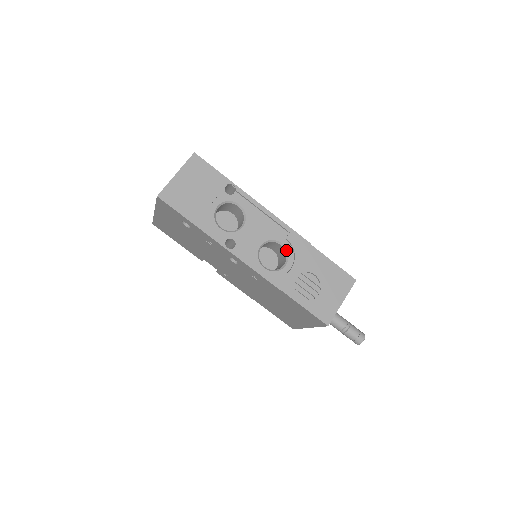
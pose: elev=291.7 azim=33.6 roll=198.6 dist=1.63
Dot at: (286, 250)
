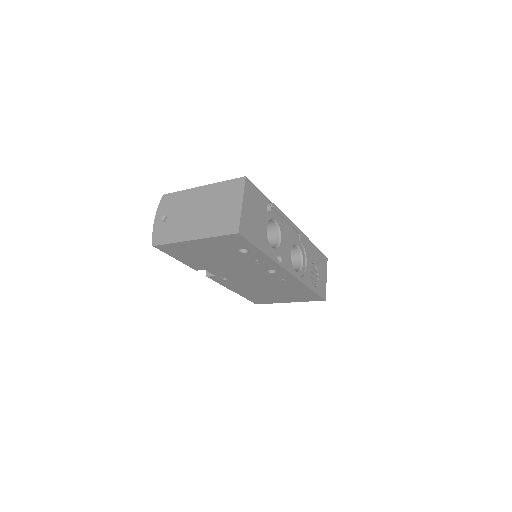
Dot at: (300, 250)
